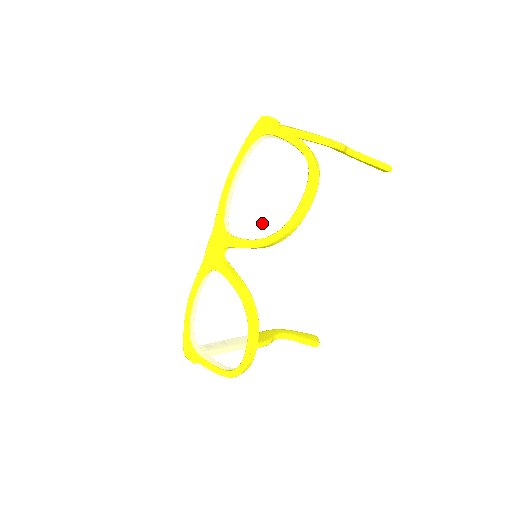
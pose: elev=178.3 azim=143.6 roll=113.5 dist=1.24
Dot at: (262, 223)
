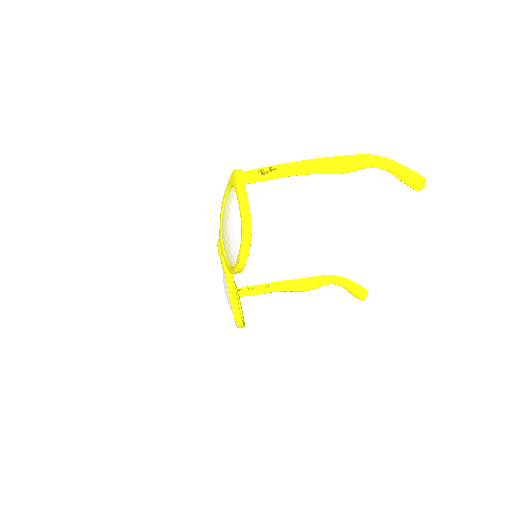
Dot at: (227, 256)
